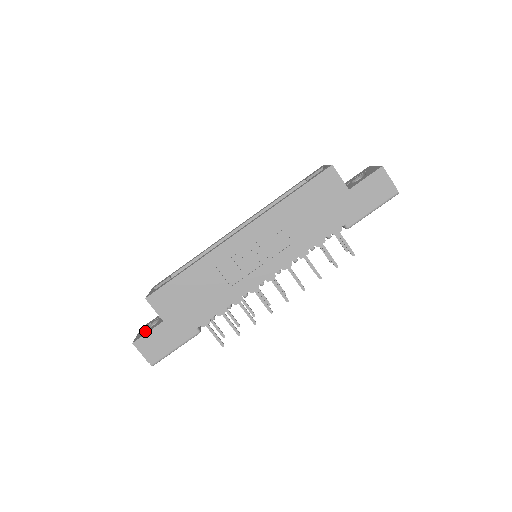
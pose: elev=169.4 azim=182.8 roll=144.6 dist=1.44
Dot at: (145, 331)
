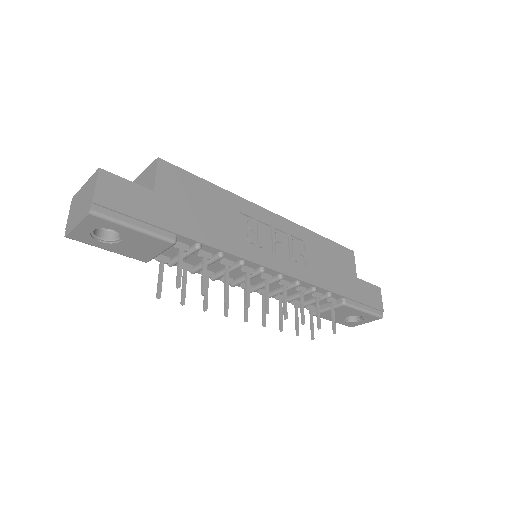
Dot at: occluded
